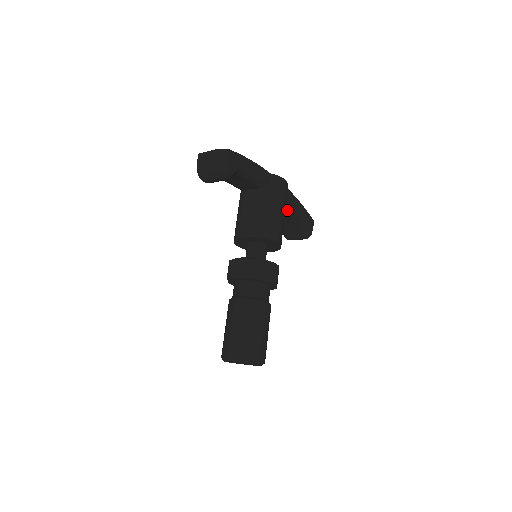
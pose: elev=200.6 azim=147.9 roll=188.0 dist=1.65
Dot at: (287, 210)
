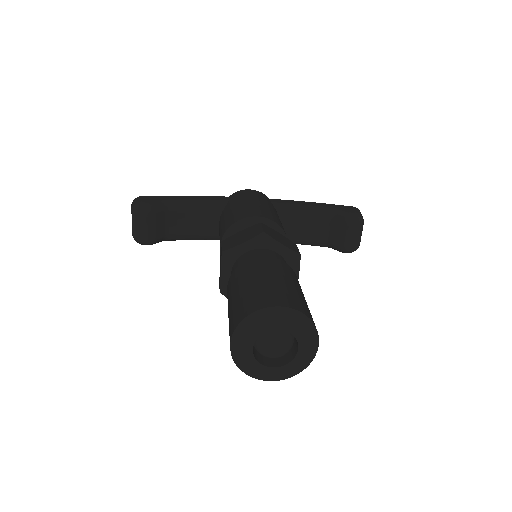
Dot at: (292, 214)
